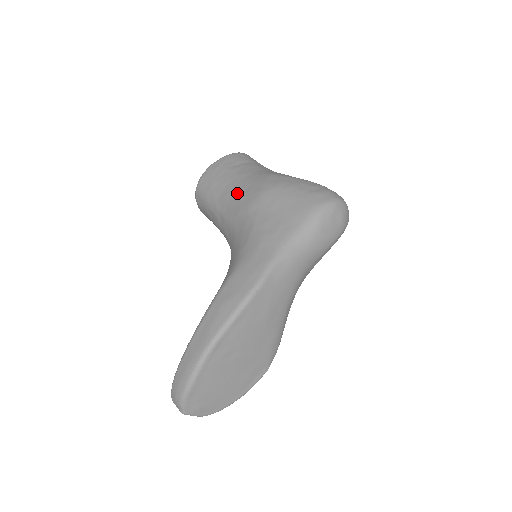
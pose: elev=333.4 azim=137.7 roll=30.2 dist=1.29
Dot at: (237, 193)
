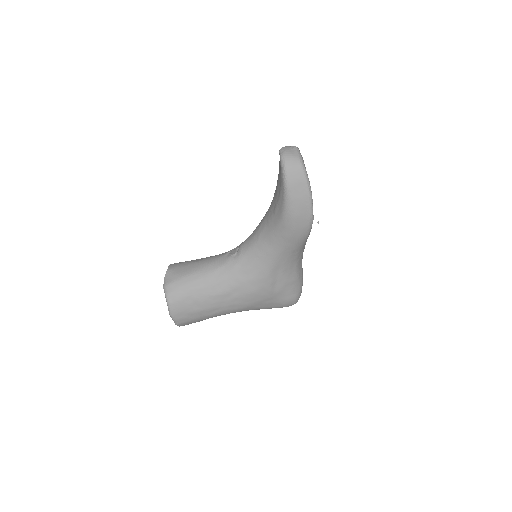
Dot at: occluded
